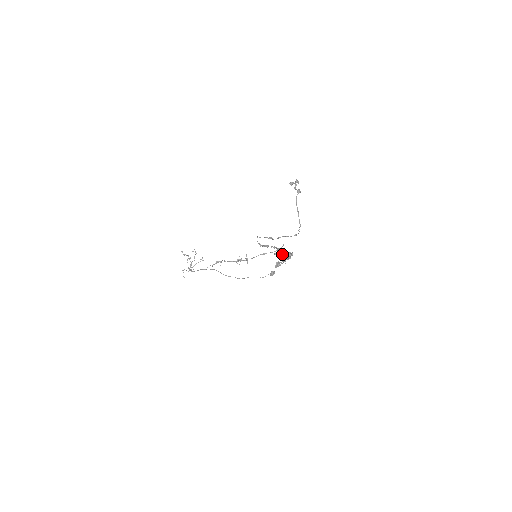
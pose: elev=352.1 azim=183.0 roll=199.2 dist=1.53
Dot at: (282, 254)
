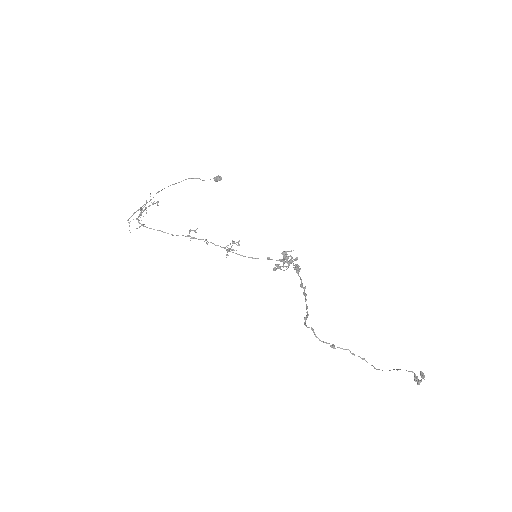
Dot at: (287, 259)
